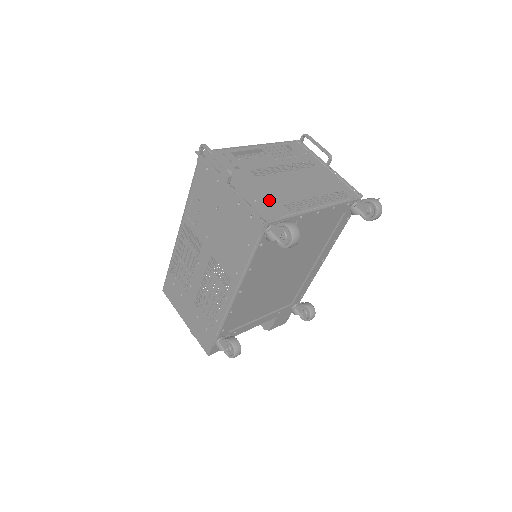
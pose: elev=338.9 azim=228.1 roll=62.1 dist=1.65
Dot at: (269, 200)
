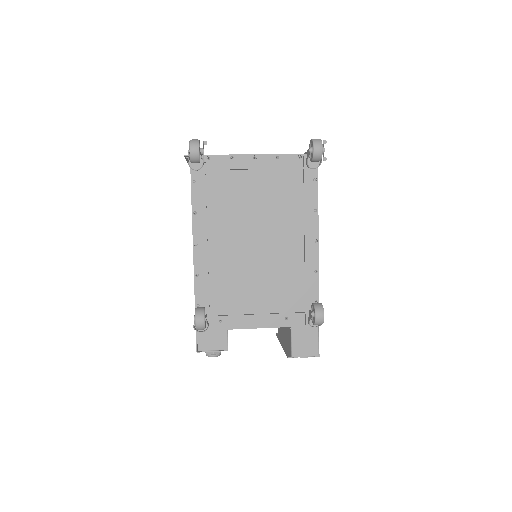
Dot at: occluded
